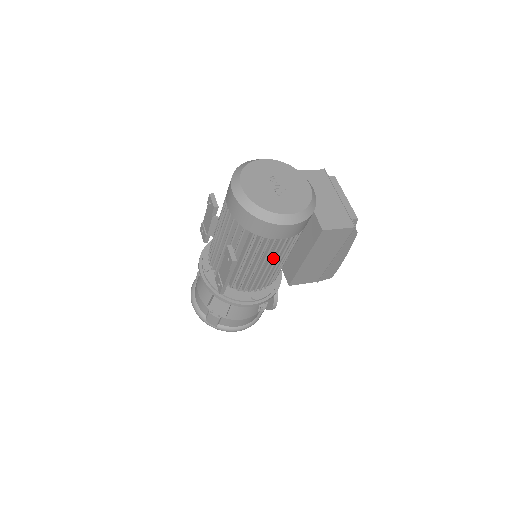
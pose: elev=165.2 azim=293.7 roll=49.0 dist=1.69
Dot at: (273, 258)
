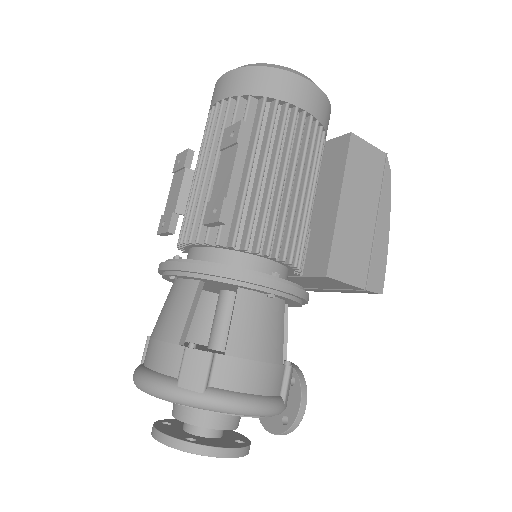
Dot at: (295, 173)
